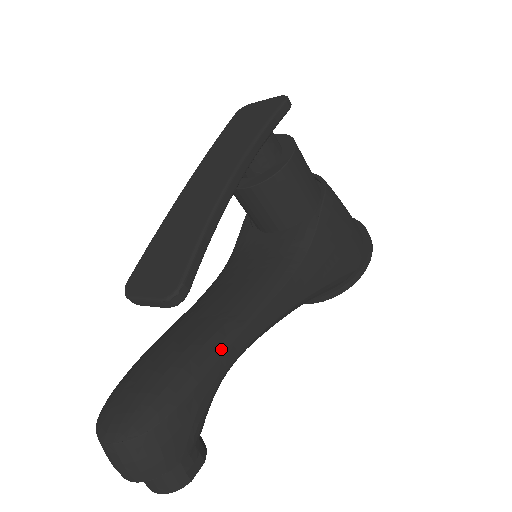
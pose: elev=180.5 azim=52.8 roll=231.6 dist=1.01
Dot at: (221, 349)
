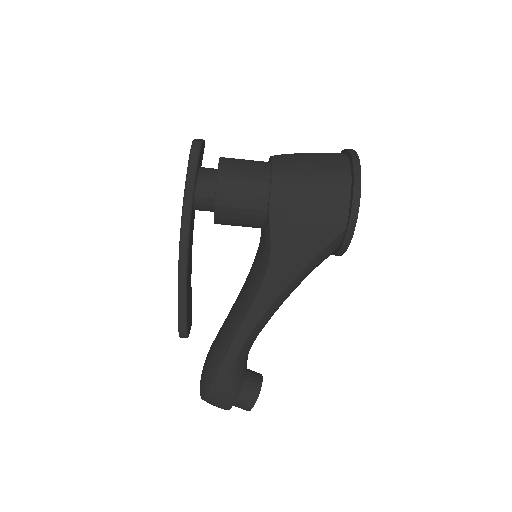
Dot at: (227, 349)
